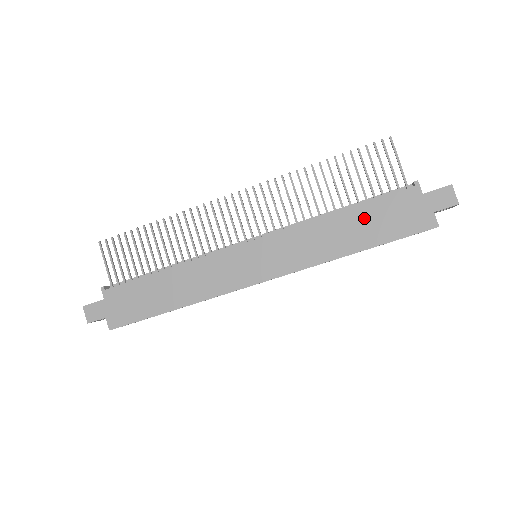
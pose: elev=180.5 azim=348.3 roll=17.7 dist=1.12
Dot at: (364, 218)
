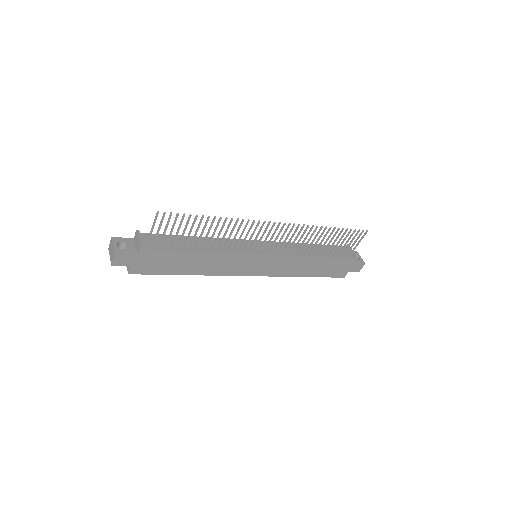
Dot at: (324, 264)
